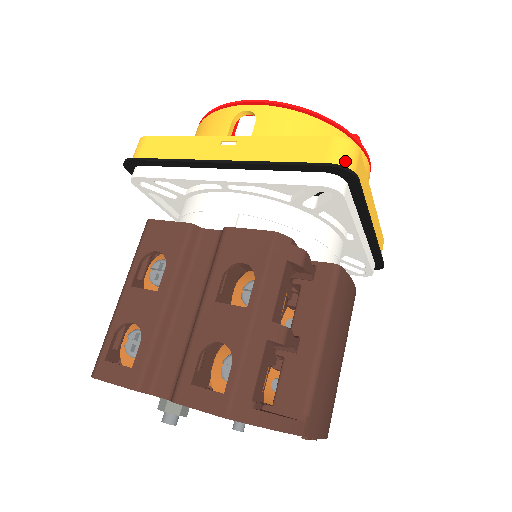
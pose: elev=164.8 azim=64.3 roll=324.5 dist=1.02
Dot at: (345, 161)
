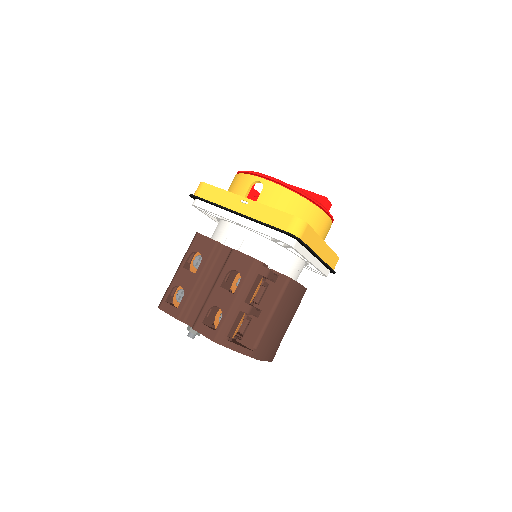
Dot at: (296, 231)
